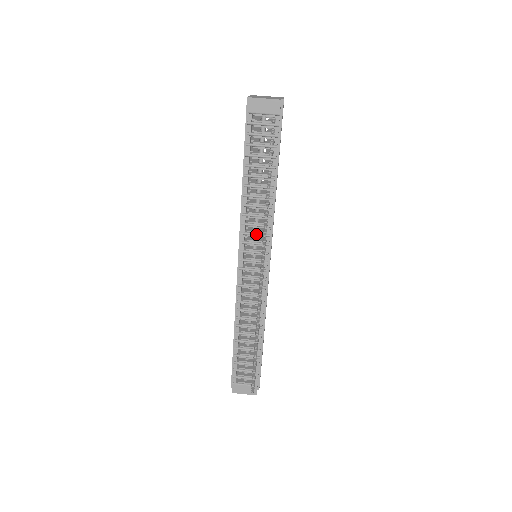
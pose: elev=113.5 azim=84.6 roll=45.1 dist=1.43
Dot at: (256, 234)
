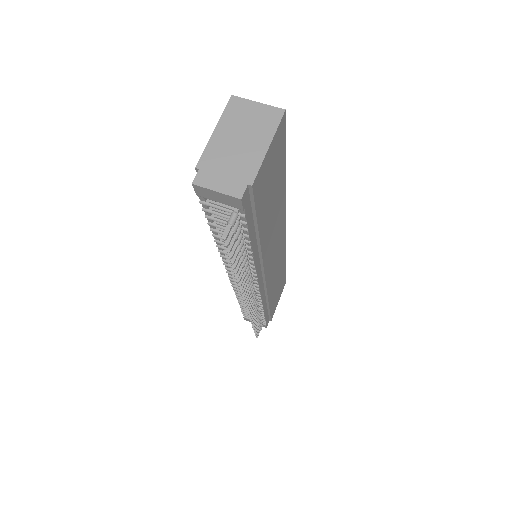
Dot at: occluded
